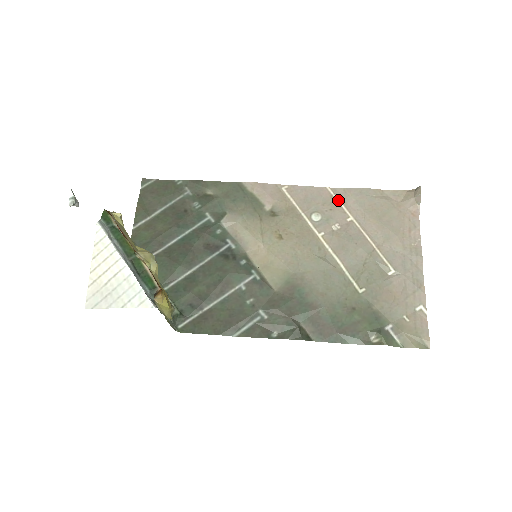
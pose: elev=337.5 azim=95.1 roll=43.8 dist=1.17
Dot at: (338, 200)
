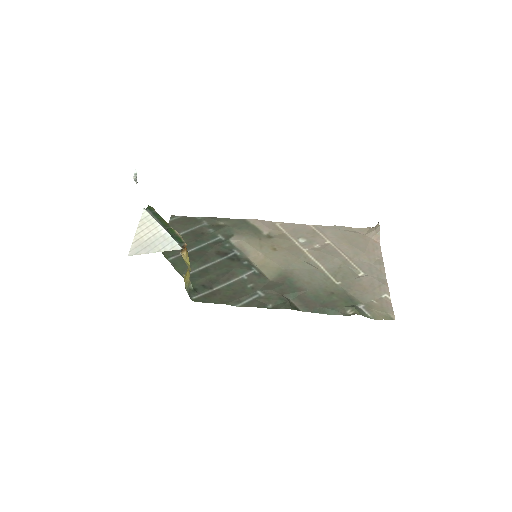
Dot at: (318, 232)
